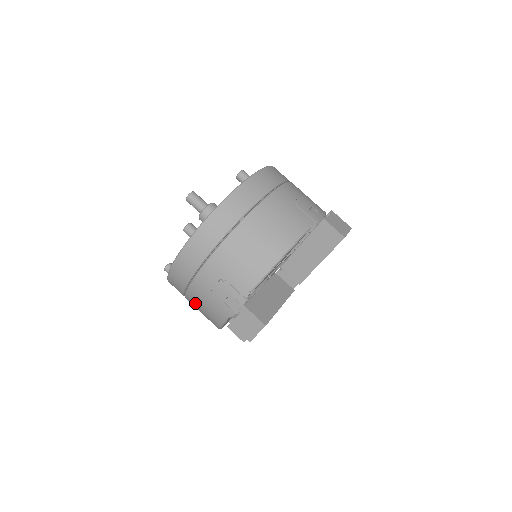
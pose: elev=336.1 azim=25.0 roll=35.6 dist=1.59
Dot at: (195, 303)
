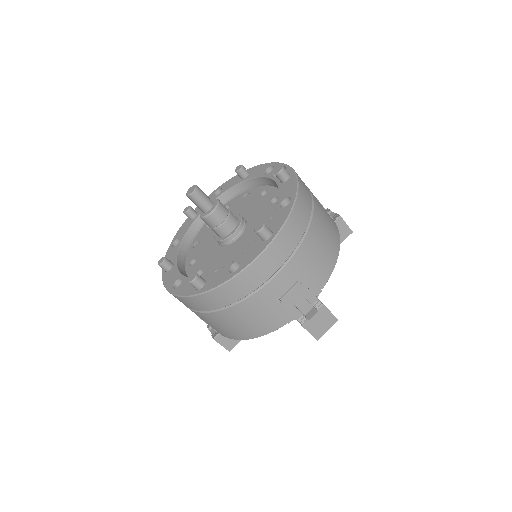
Dot at: (243, 314)
